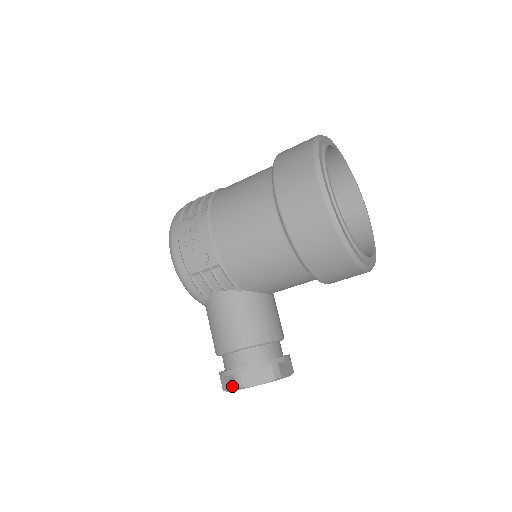
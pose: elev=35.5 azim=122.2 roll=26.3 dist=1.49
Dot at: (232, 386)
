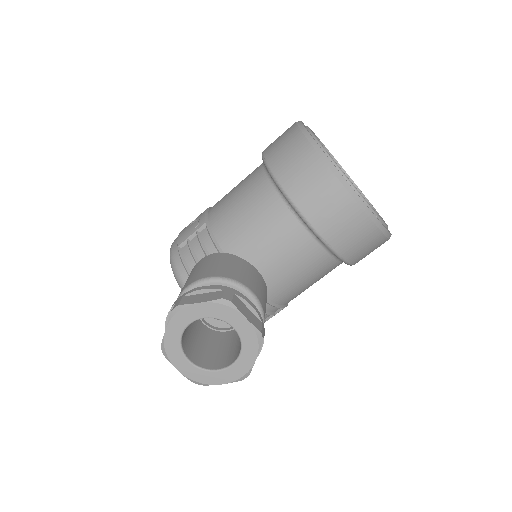
Dot at: (169, 318)
